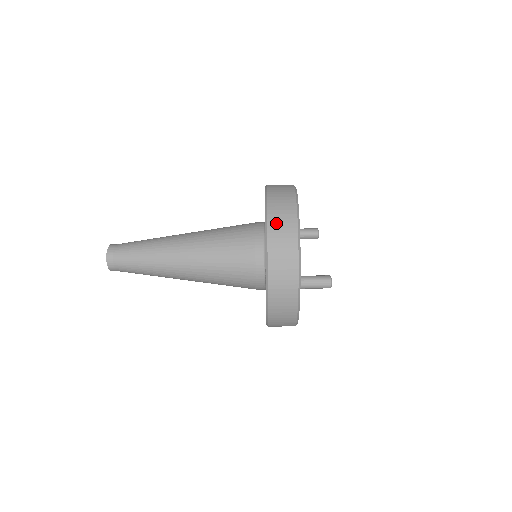
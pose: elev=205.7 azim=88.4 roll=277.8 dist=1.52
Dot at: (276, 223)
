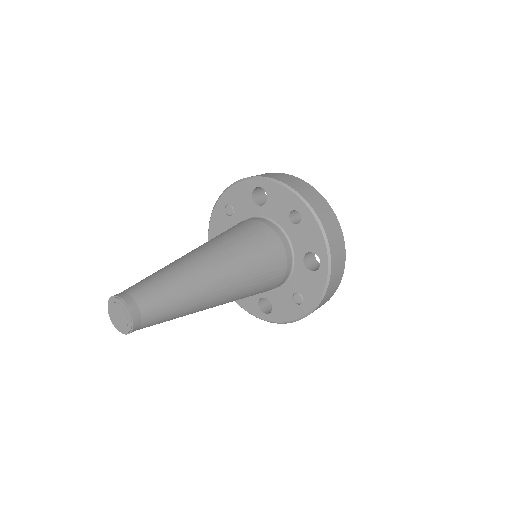
Dot at: (335, 254)
